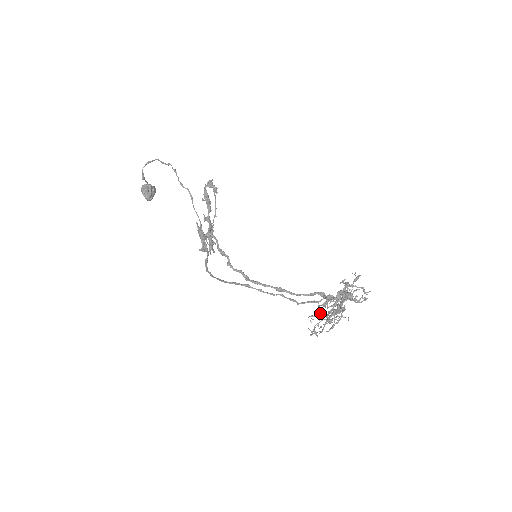
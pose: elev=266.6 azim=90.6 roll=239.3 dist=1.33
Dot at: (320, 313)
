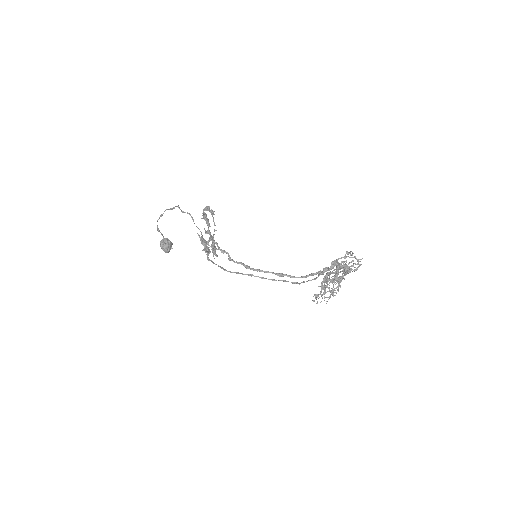
Dot at: occluded
